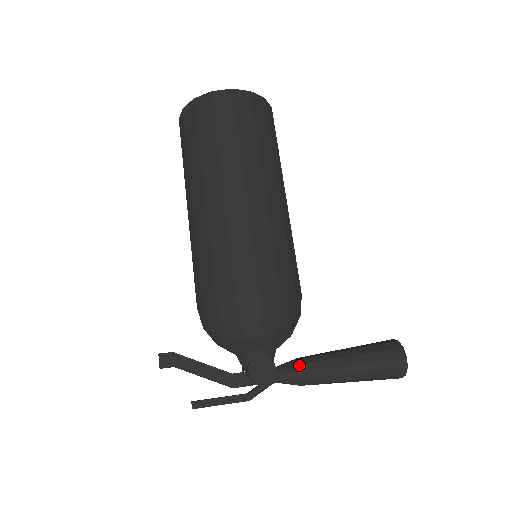
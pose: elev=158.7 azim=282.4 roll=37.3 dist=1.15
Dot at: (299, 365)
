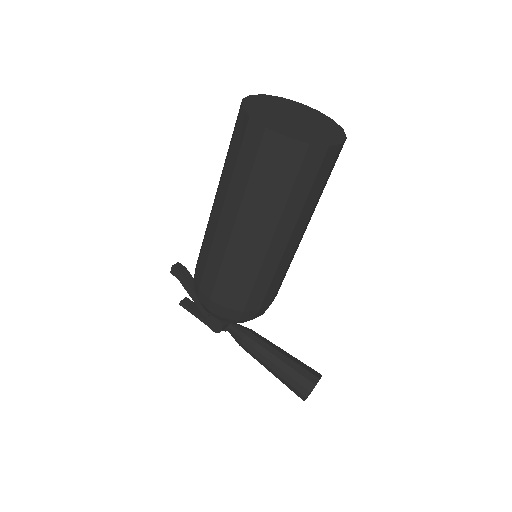
Dot at: (241, 338)
